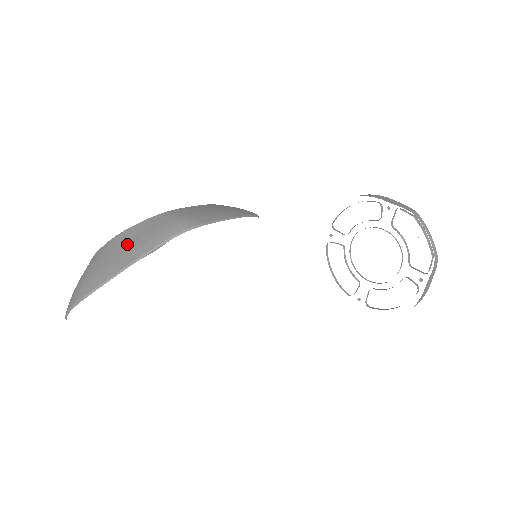
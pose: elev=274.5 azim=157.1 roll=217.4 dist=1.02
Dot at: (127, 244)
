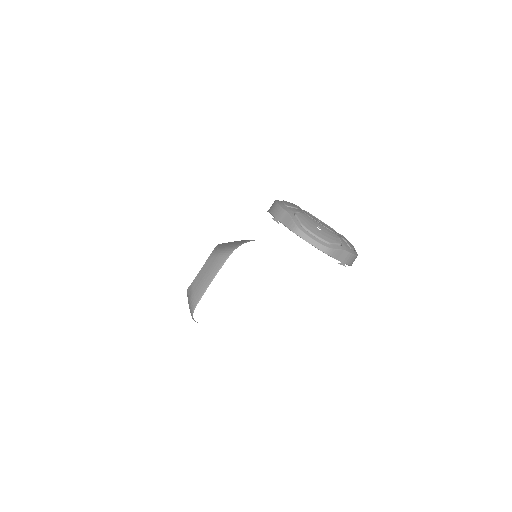
Dot at: occluded
